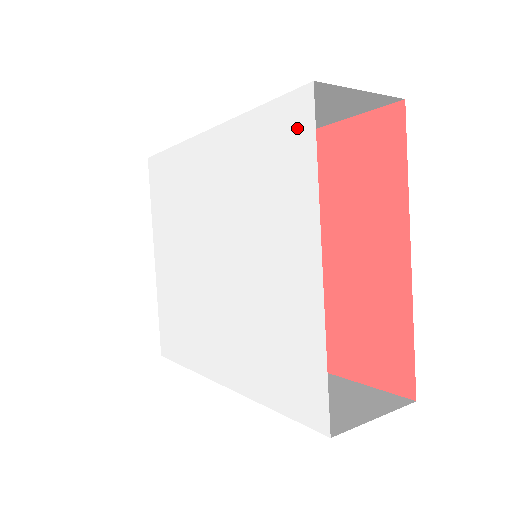
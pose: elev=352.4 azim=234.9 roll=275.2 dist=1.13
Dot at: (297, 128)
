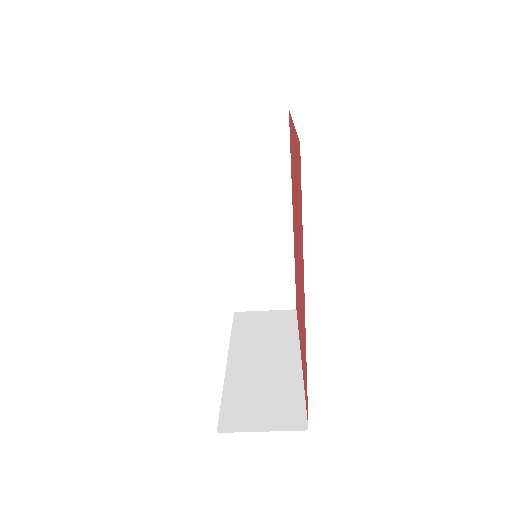
Dot at: occluded
